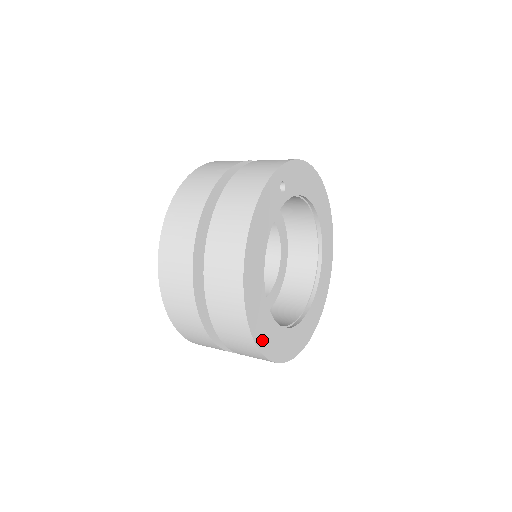
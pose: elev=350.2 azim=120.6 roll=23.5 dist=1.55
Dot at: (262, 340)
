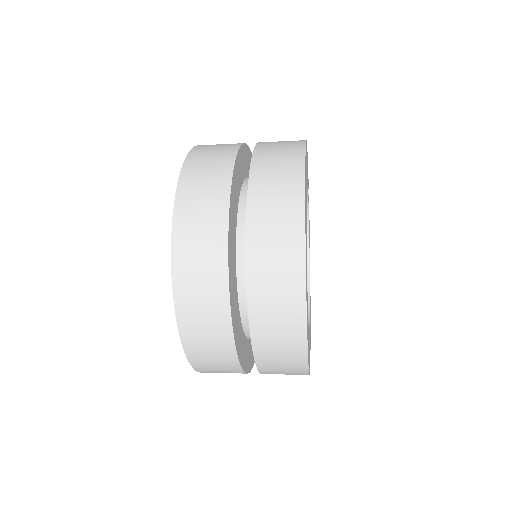
Dot at: occluded
